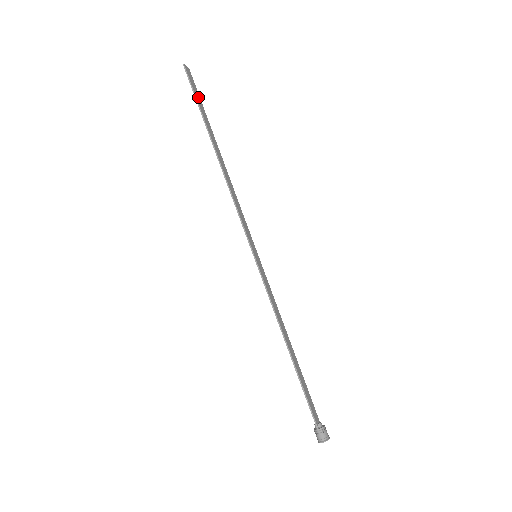
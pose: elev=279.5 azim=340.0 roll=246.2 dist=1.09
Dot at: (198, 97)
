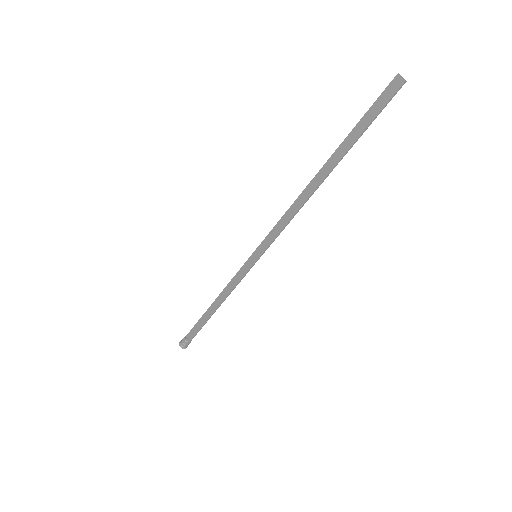
Dot at: (369, 116)
